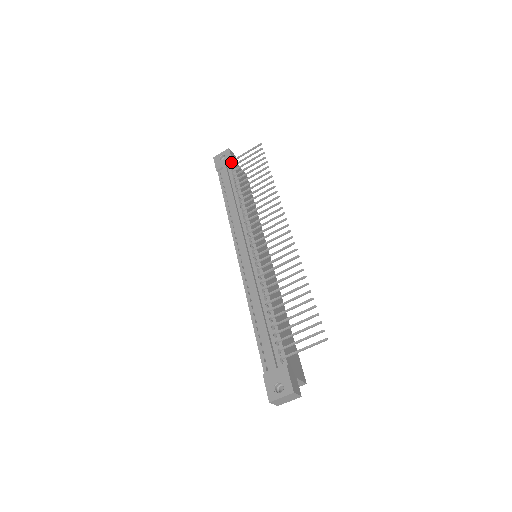
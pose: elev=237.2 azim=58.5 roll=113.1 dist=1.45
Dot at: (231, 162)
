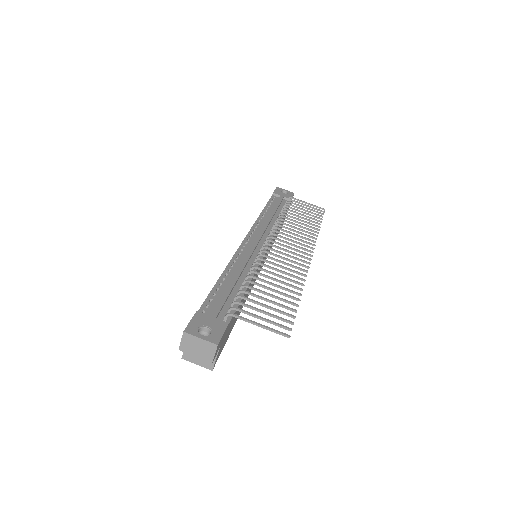
Dot at: (291, 198)
